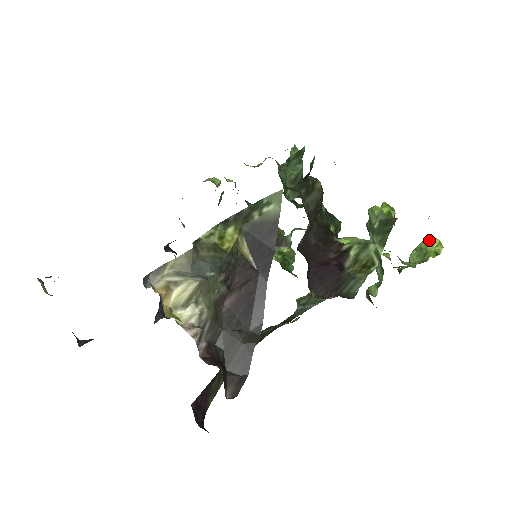
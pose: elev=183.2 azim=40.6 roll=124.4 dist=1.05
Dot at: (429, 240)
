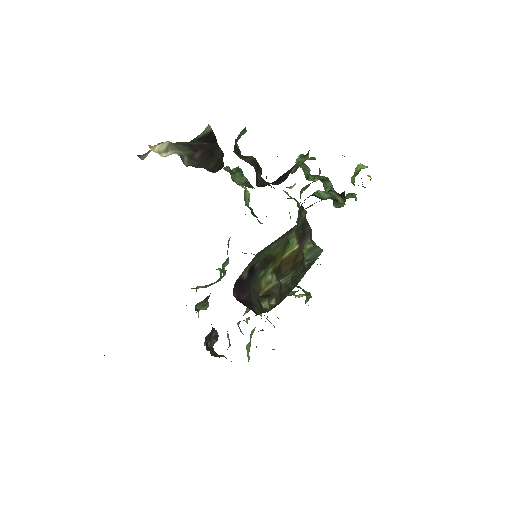
Dot at: (356, 168)
